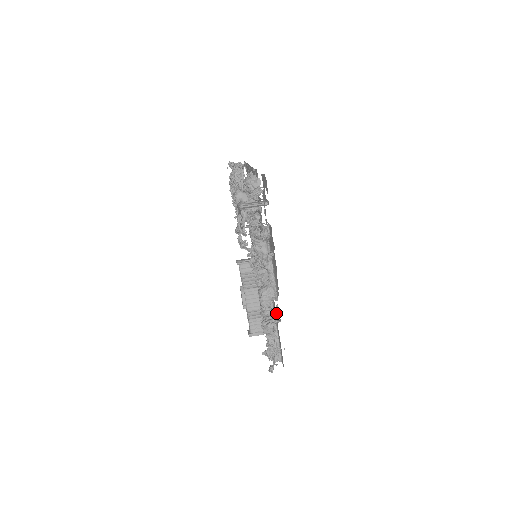
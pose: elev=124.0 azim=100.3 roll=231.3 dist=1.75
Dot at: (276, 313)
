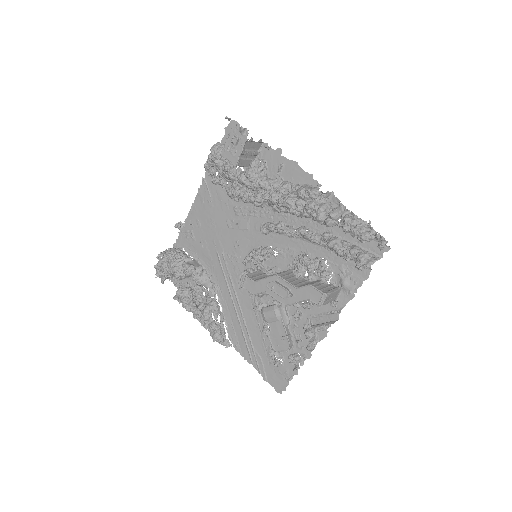
Dot at: (330, 203)
